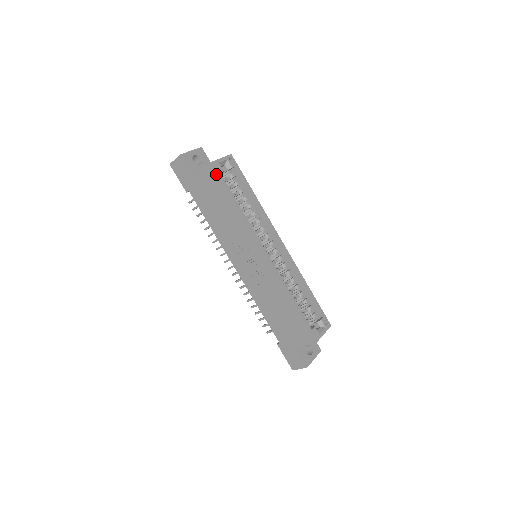
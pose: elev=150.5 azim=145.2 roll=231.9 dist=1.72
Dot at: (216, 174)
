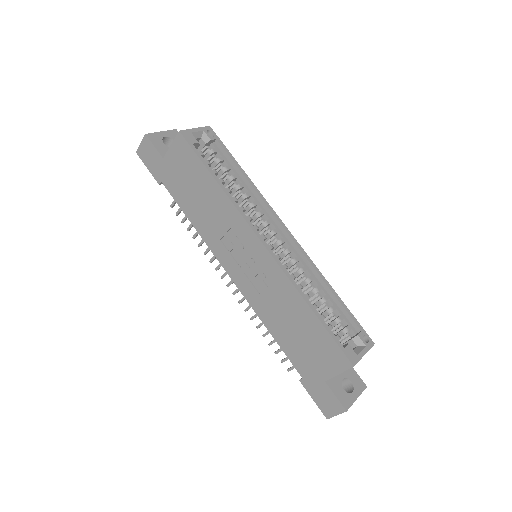
Dot at: (187, 145)
